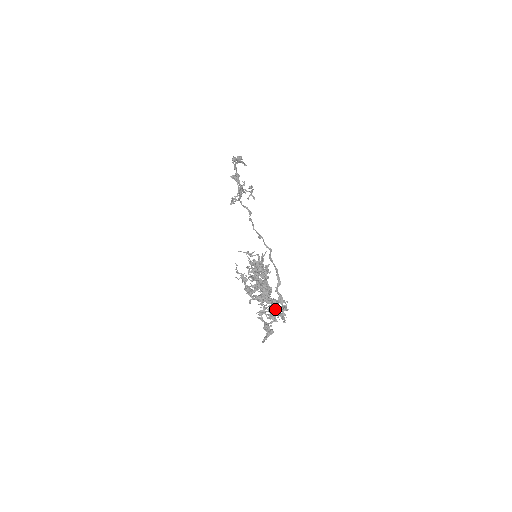
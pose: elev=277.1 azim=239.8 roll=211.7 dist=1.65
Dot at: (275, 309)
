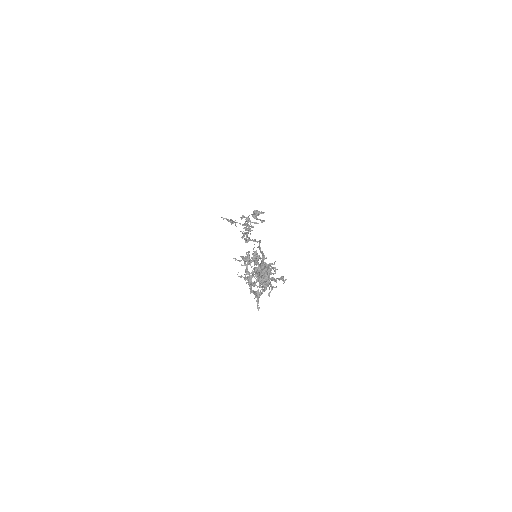
Dot at: (263, 276)
